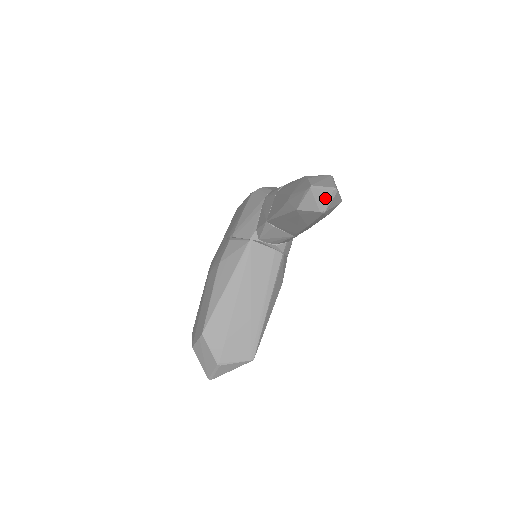
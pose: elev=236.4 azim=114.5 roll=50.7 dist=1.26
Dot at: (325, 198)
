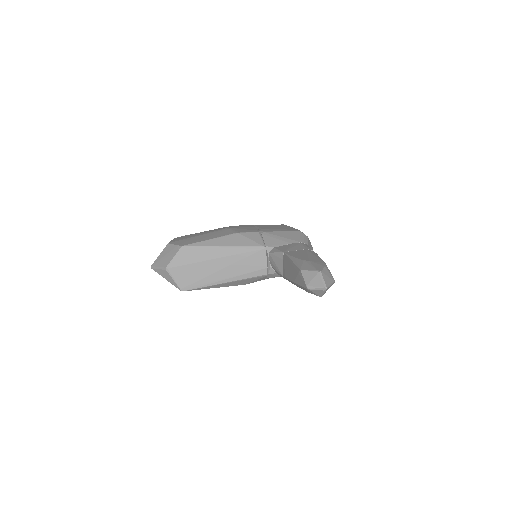
Dot at: (317, 285)
